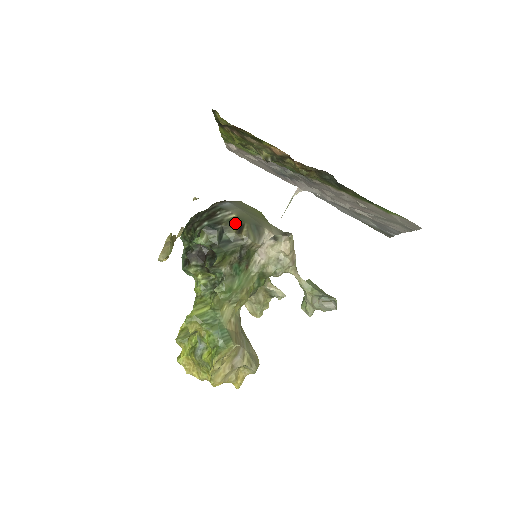
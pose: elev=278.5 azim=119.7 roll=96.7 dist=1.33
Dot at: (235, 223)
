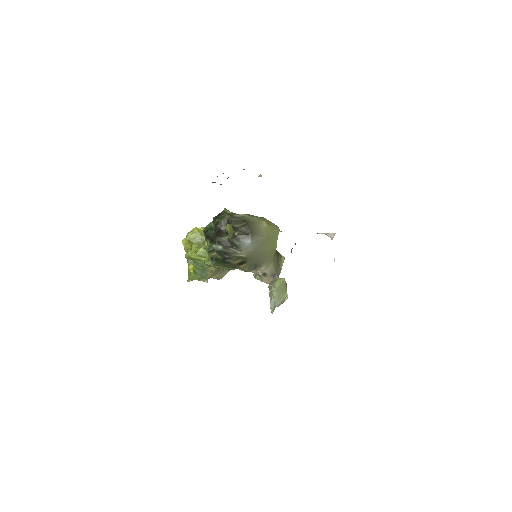
Dot at: (240, 259)
